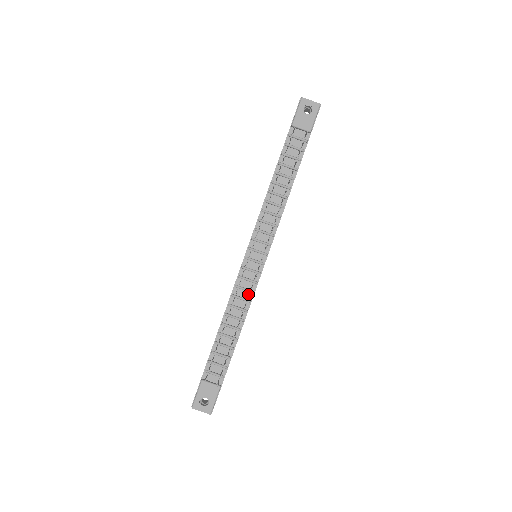
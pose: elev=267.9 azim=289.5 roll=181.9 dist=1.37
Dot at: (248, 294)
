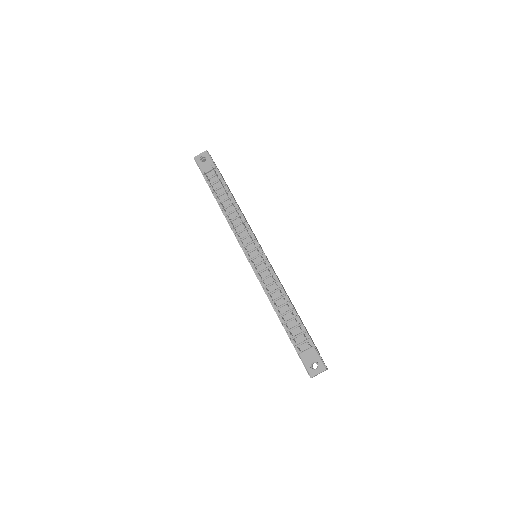
Dot at: (272, 278)
